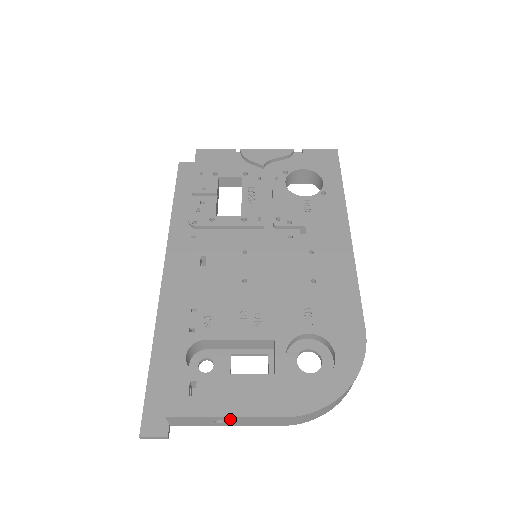
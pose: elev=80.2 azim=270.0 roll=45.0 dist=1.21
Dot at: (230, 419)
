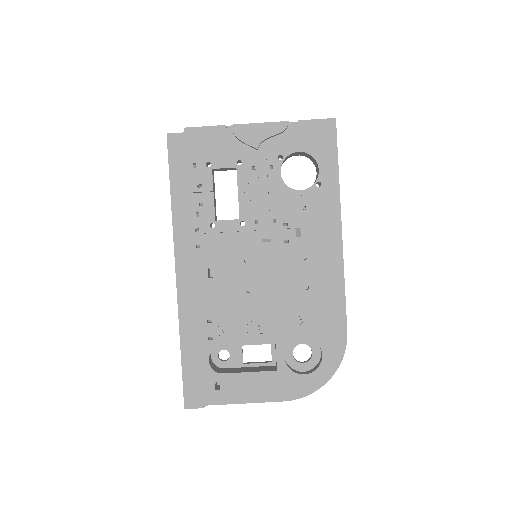
Dot at: (246, 401)
